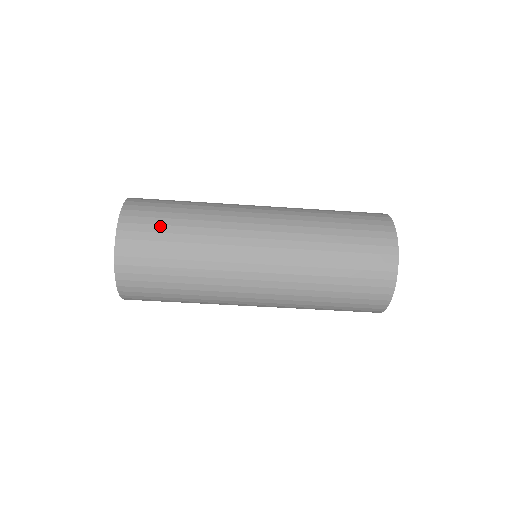
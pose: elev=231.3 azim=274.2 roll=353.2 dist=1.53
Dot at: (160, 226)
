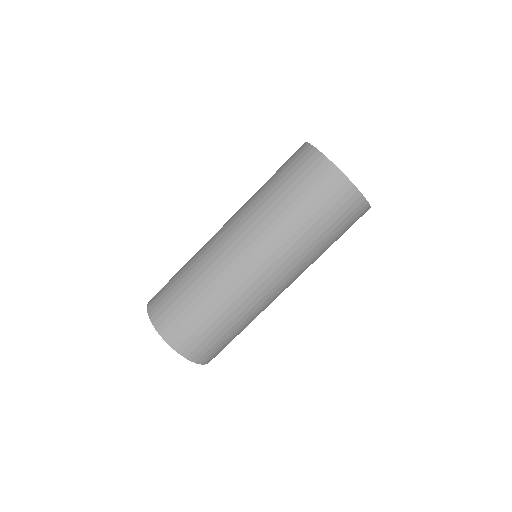
Dot at: (180, 307)
